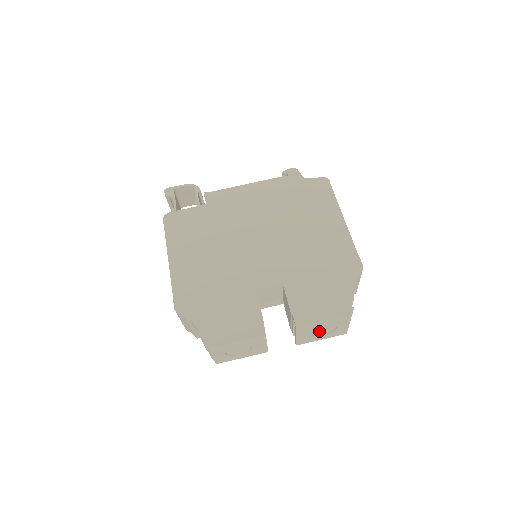
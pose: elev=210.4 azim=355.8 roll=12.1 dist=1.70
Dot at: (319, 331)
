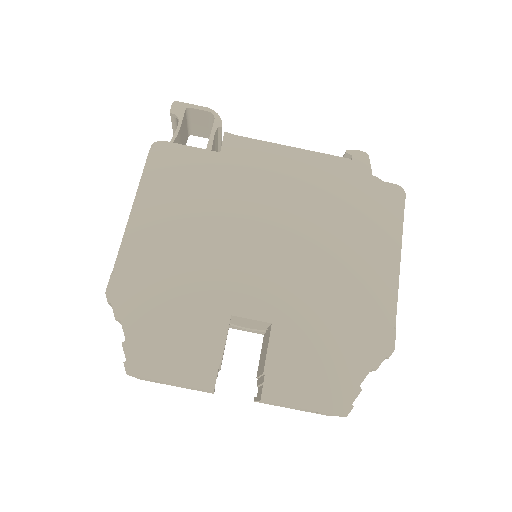
Dot at: occluded
